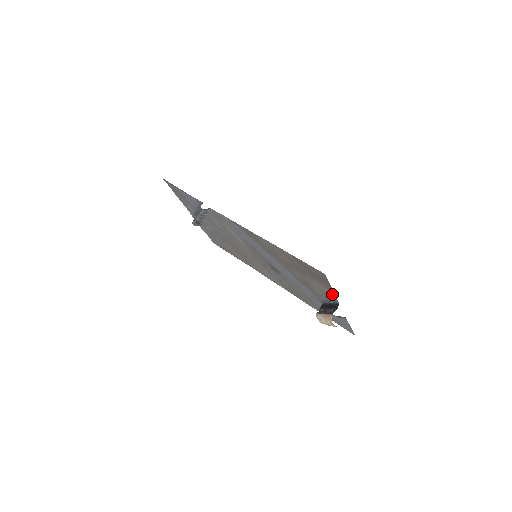
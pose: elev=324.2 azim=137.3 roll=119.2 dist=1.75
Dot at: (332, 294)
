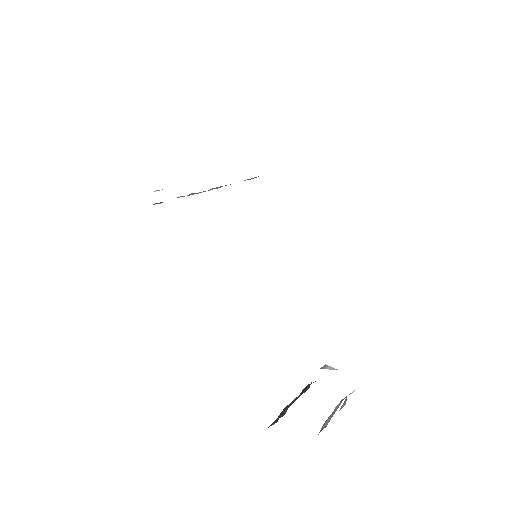
Dot at: occluded
